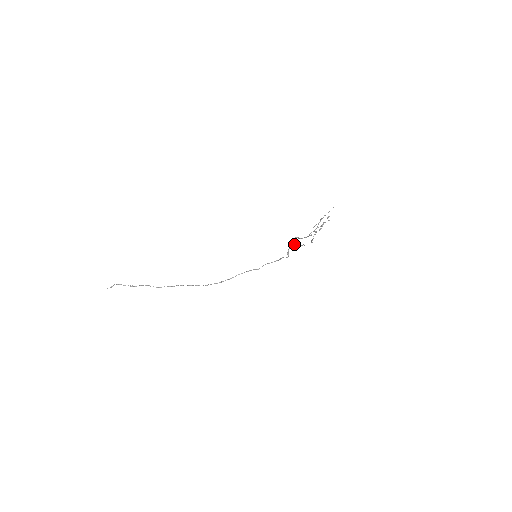
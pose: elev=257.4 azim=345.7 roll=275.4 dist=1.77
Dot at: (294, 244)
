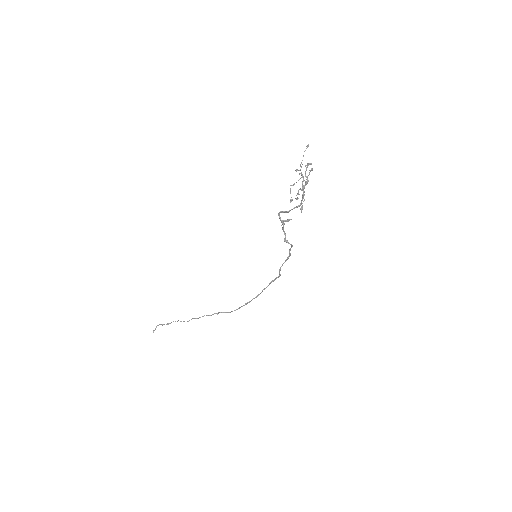
Dot at: (282, 223)
